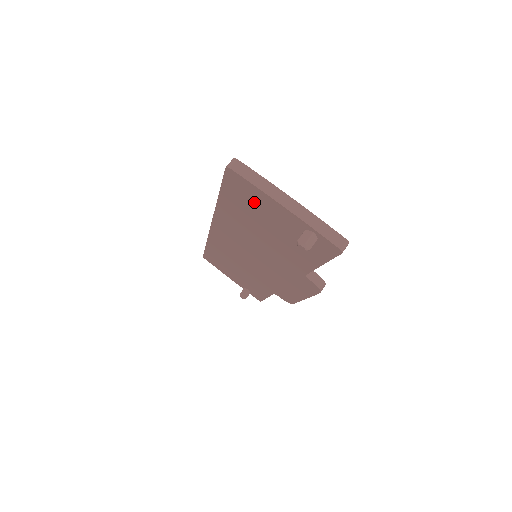
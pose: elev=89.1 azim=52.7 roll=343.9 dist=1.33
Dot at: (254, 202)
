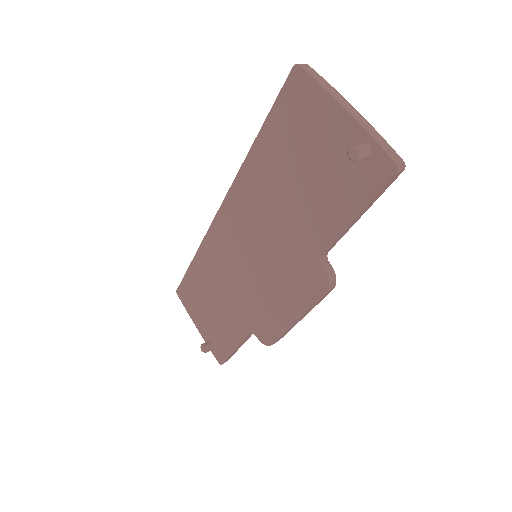
Dot at: (305, 120)
